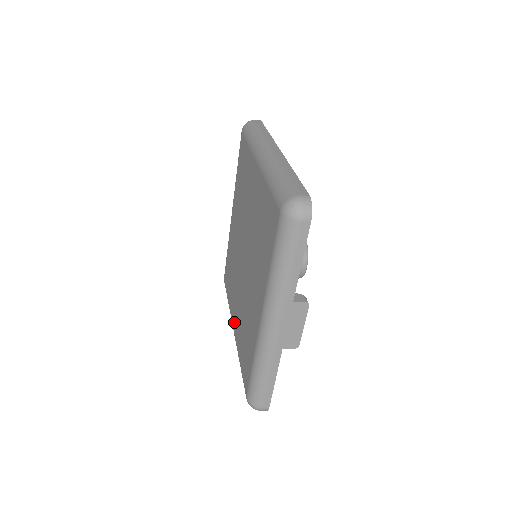
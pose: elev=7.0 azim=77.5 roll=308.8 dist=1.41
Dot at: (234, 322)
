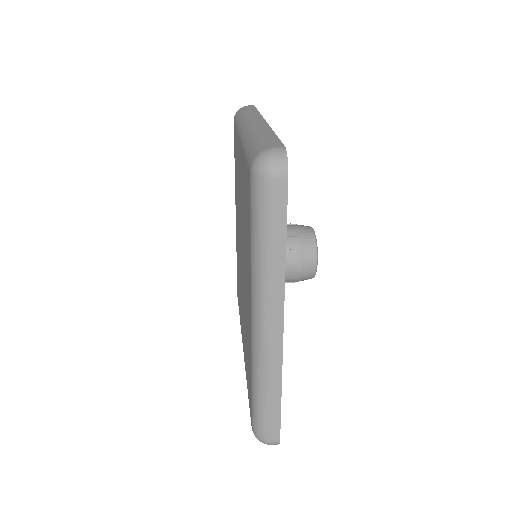
Dot at: (236, 221)
